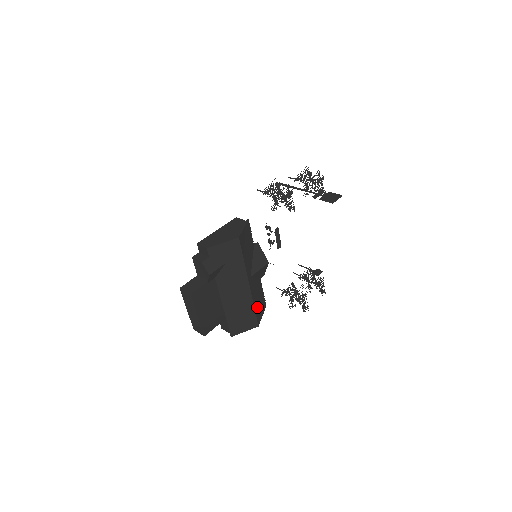
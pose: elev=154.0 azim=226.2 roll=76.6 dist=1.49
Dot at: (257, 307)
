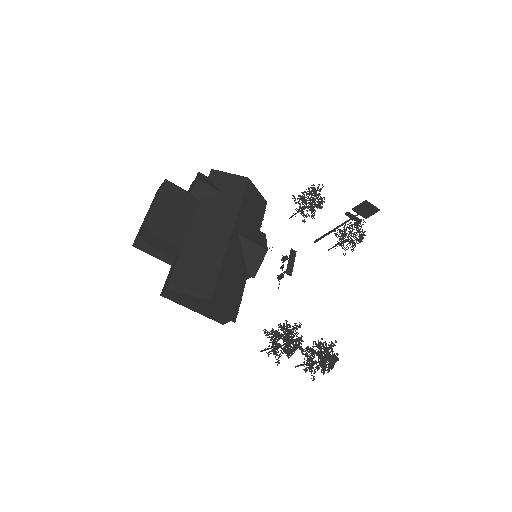
Dot at: (224, 280)
